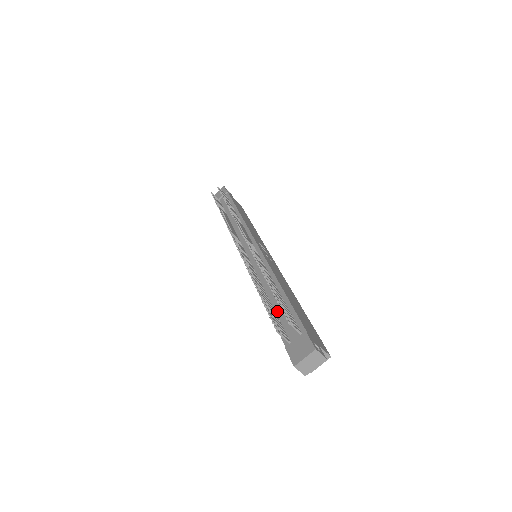
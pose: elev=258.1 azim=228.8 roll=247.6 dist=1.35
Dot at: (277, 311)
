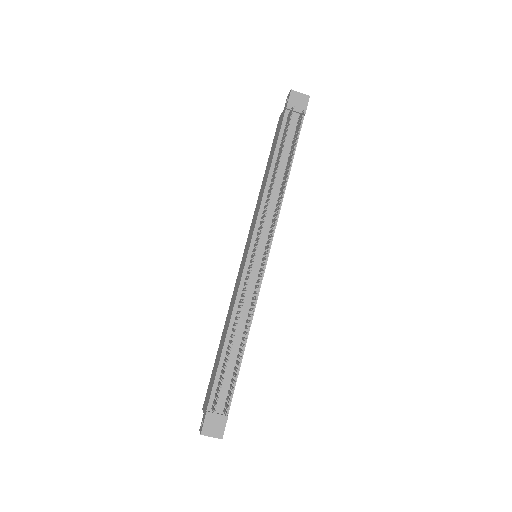
Dot at: occluded
